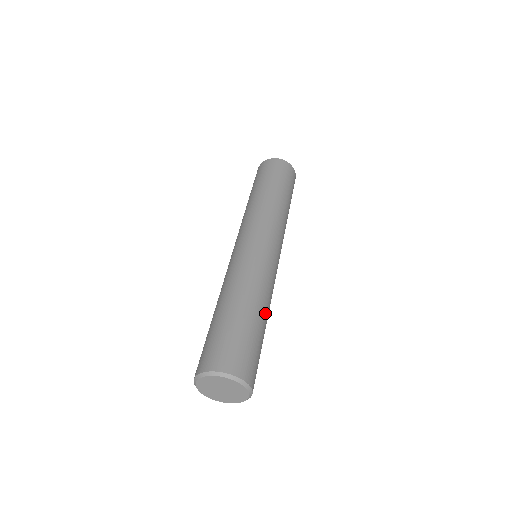
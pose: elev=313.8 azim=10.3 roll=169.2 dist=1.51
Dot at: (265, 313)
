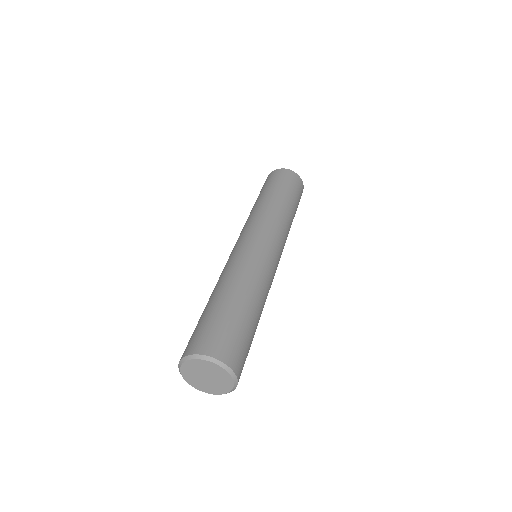
Dot at: (250, 297)
